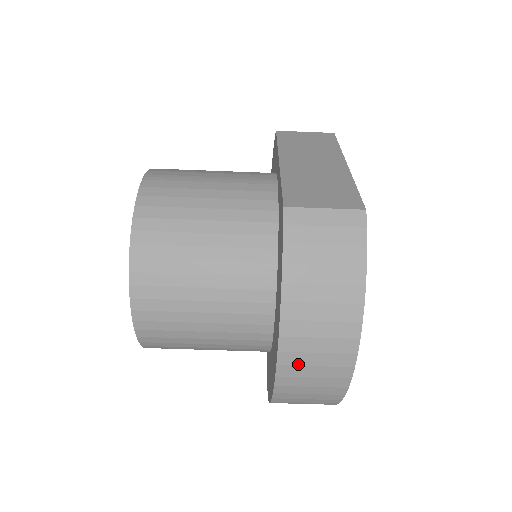
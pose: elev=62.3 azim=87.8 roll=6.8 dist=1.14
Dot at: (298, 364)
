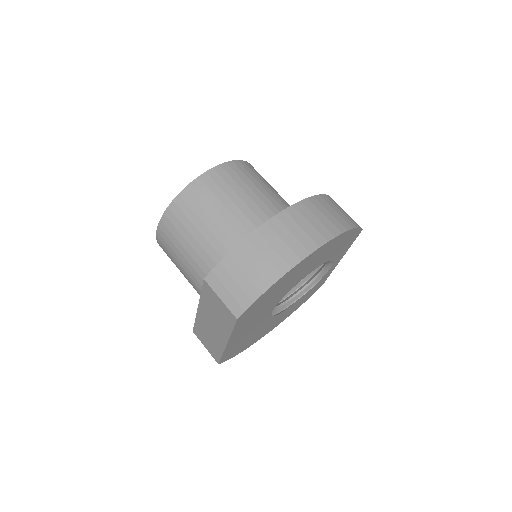
Dot at: (295, 219)
